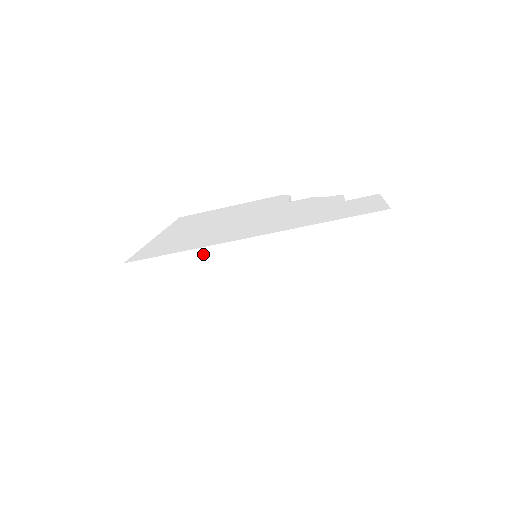
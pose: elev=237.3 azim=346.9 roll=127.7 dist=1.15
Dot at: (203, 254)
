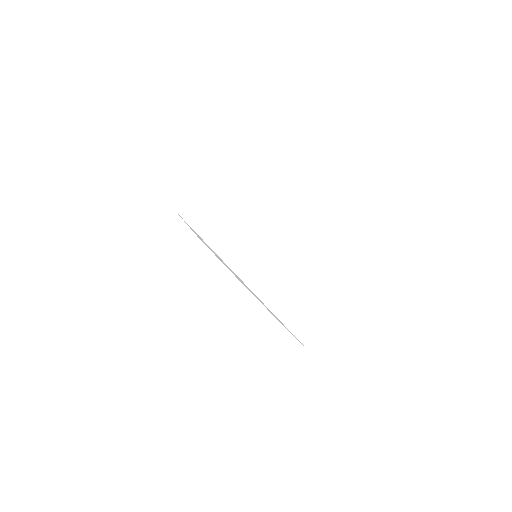
Dot at: (258, 212)
